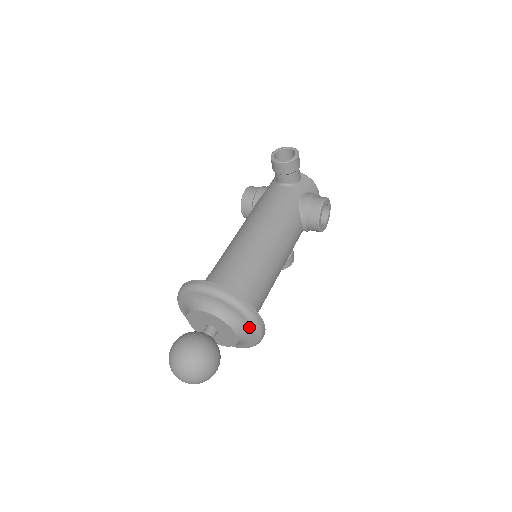
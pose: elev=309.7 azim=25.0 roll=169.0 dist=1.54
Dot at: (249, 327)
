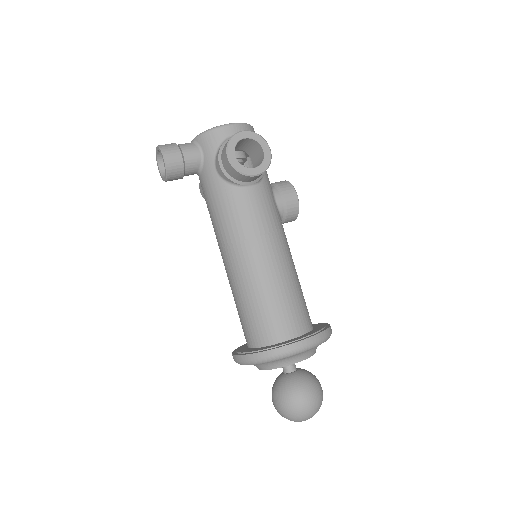
Dot at: (294, 355)
